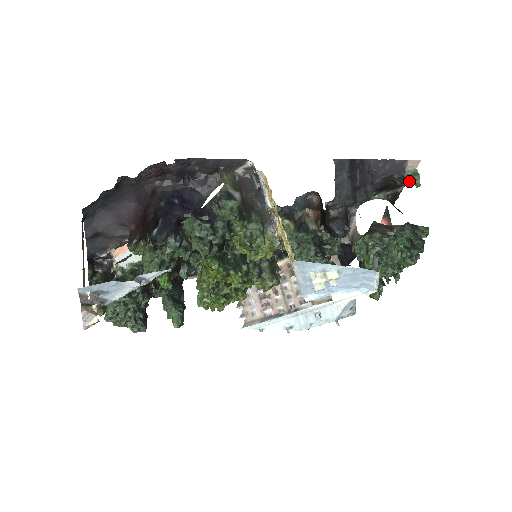
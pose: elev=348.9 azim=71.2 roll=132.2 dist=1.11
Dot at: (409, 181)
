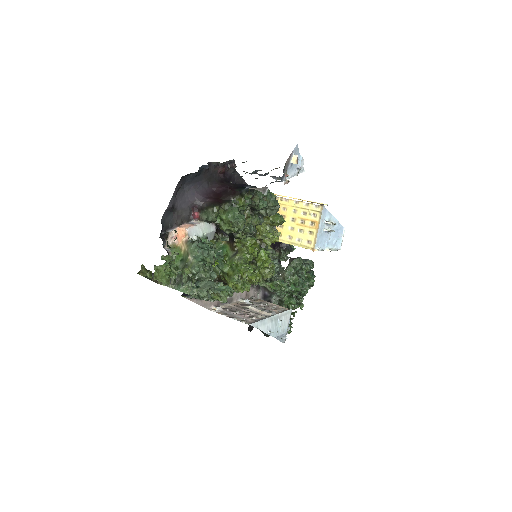
Dot at: (290, 245)
